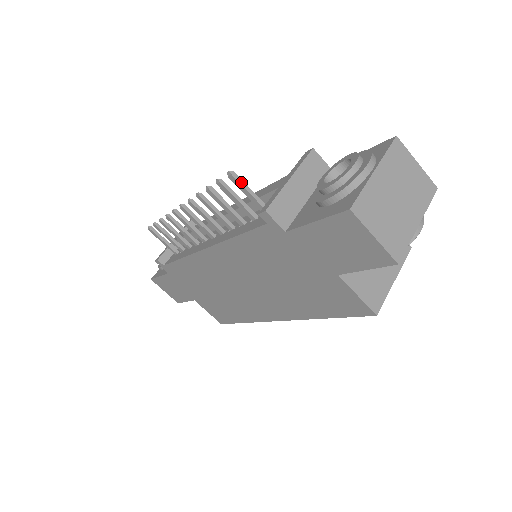
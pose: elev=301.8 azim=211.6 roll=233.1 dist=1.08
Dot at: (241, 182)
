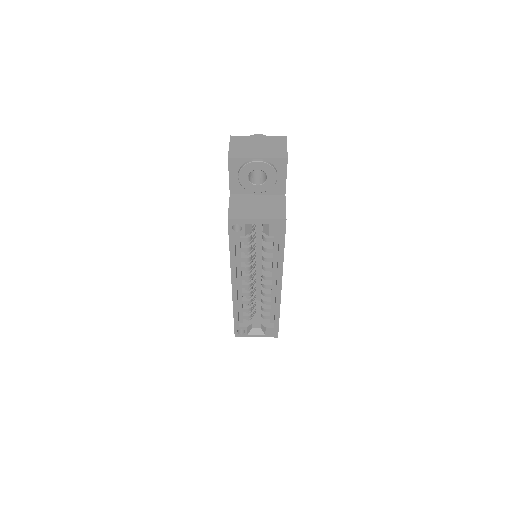
Dot at: occluded
